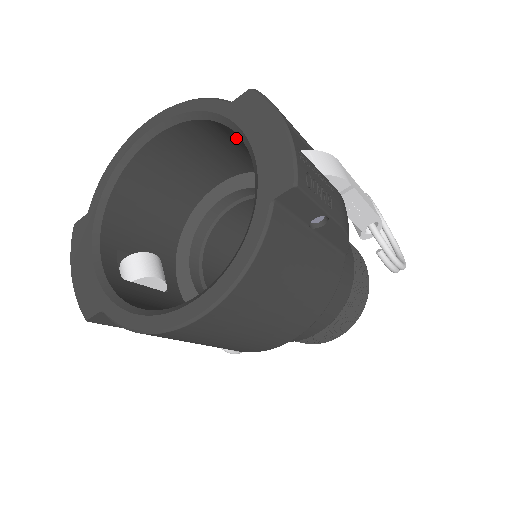
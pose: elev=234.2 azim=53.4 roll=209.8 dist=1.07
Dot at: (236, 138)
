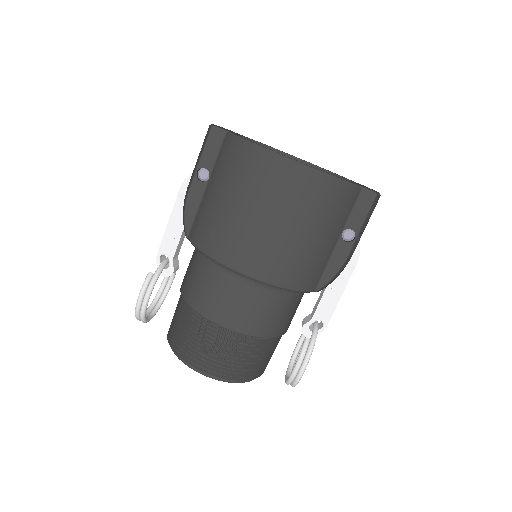
Dot at: occluded
